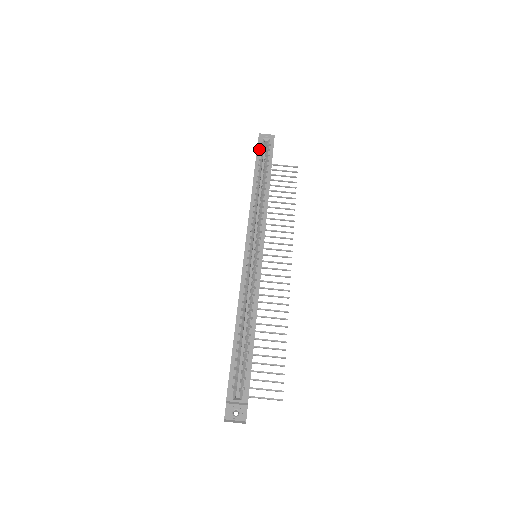
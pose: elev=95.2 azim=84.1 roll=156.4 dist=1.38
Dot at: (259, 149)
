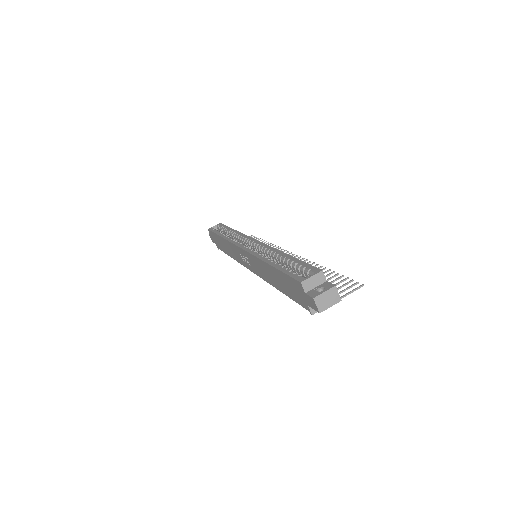
Dot at: (213, 230)
